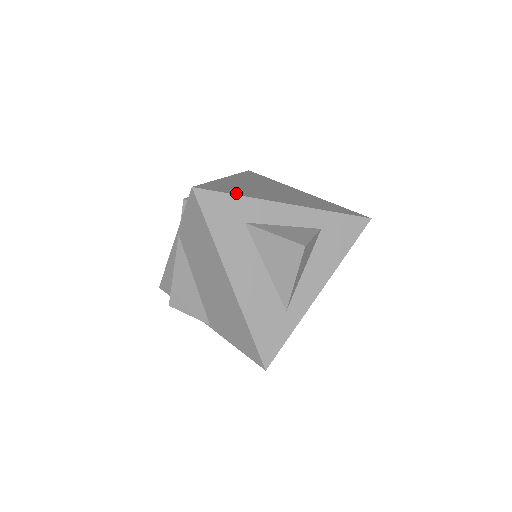
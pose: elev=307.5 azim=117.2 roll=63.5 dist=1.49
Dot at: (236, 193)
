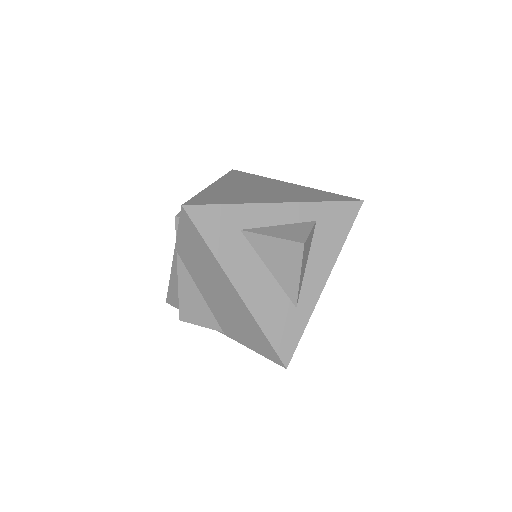
Dot at: (226, 202)
